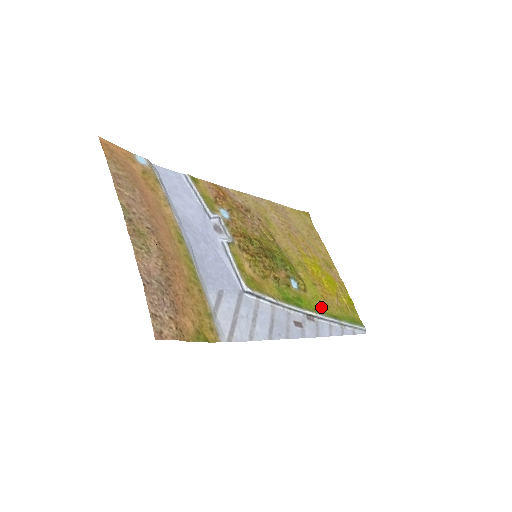
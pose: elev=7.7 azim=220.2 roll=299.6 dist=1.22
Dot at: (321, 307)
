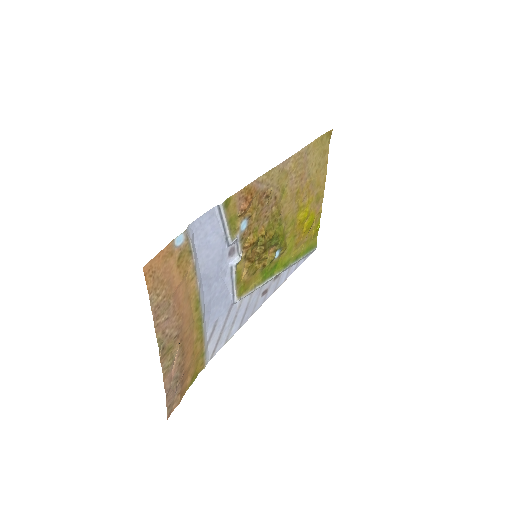
Dot at: (290, 257)
